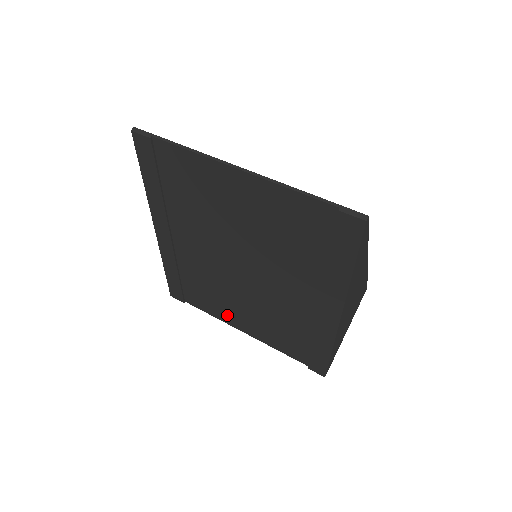
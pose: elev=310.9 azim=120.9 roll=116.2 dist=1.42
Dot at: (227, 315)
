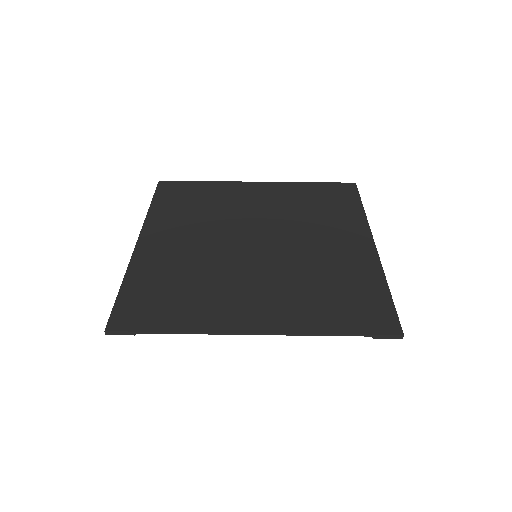
Dot at: occluded
